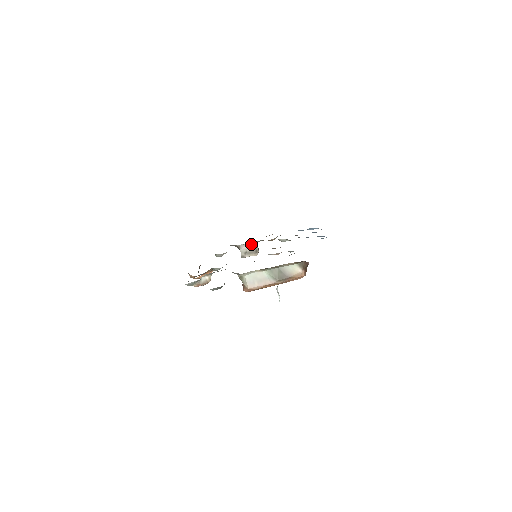
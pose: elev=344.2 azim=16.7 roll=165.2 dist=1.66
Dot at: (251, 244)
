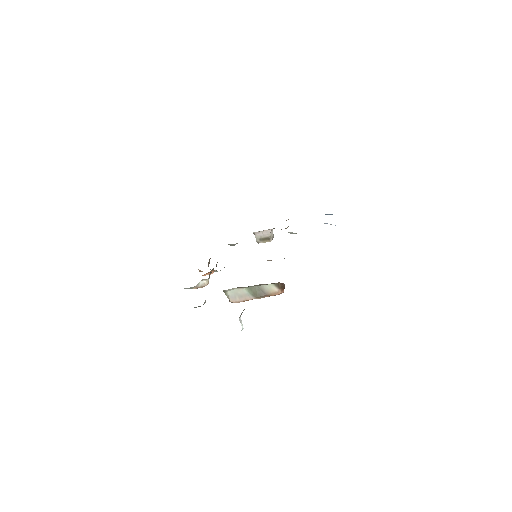
Dot at: (265, 231)
